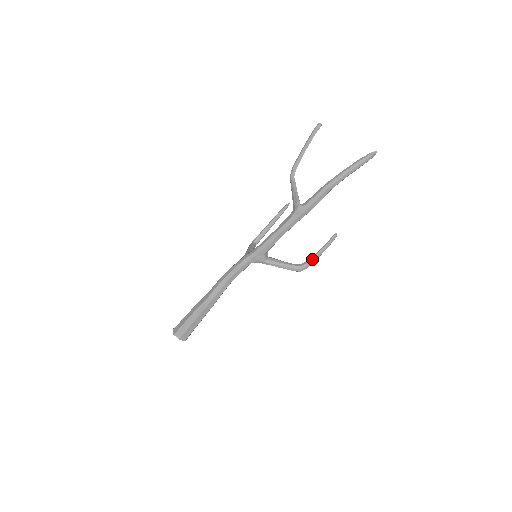
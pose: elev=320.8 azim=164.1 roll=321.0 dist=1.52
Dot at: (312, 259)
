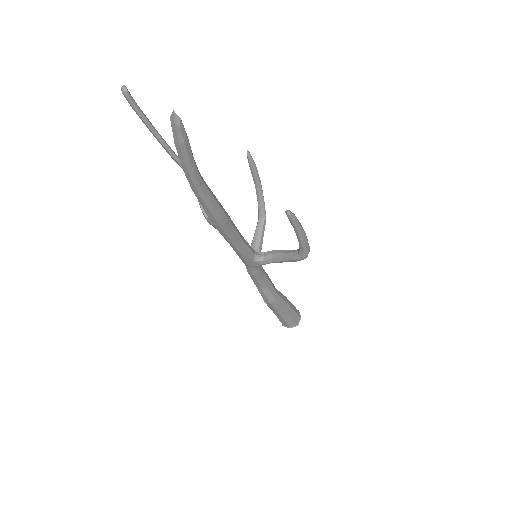
Dot at: (300, 244)
